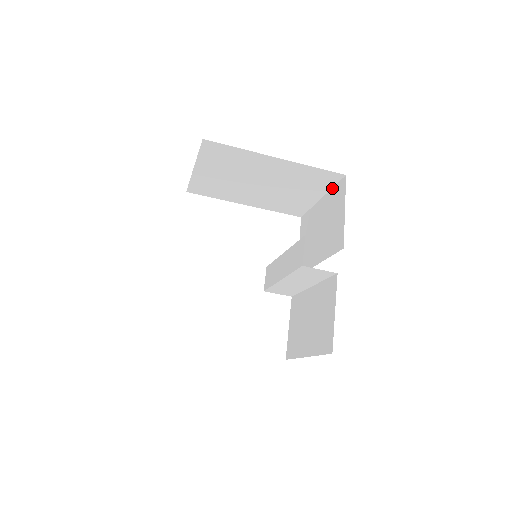
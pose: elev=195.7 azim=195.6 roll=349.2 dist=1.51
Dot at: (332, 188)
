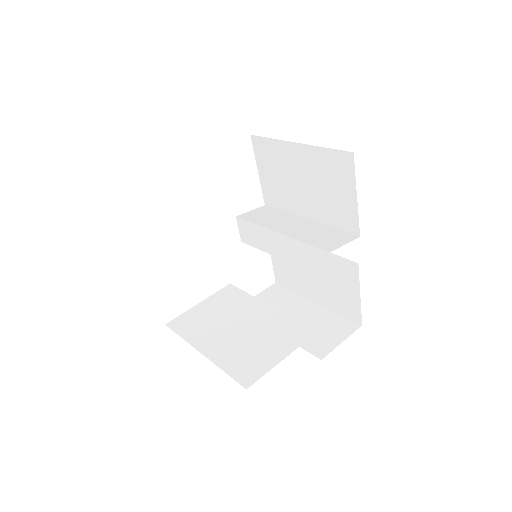
Dot at: (322, 148)
